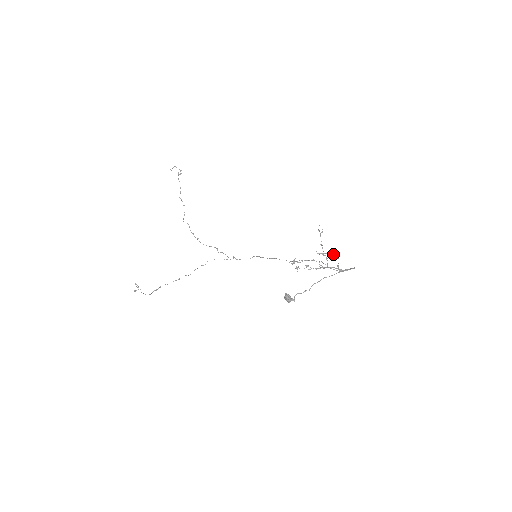
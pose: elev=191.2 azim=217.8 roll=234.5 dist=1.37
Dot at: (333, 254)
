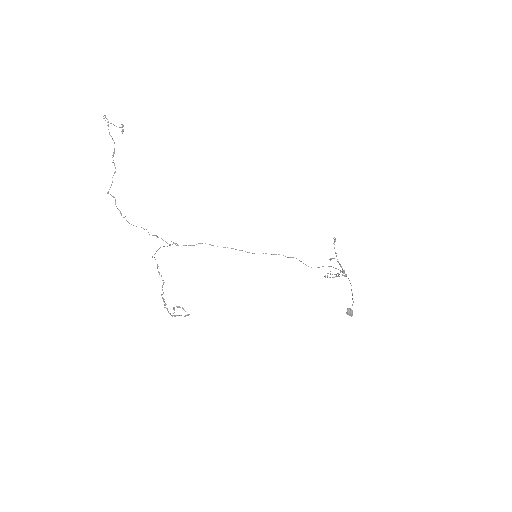
Dot at: occluded
